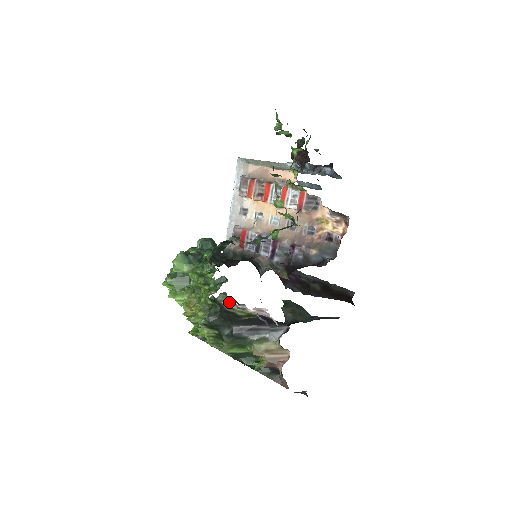
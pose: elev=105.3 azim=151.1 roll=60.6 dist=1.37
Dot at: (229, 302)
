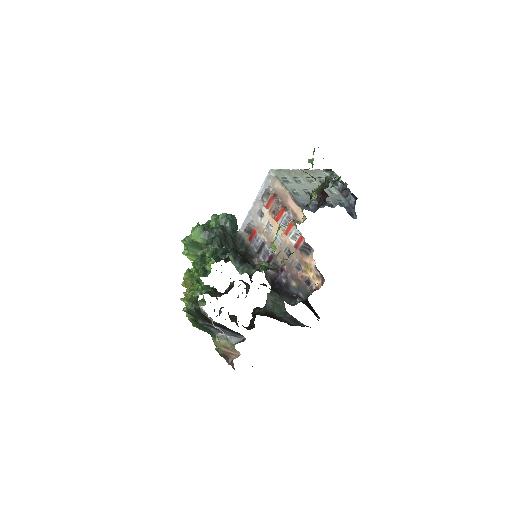
Dot at: (204, 310)
